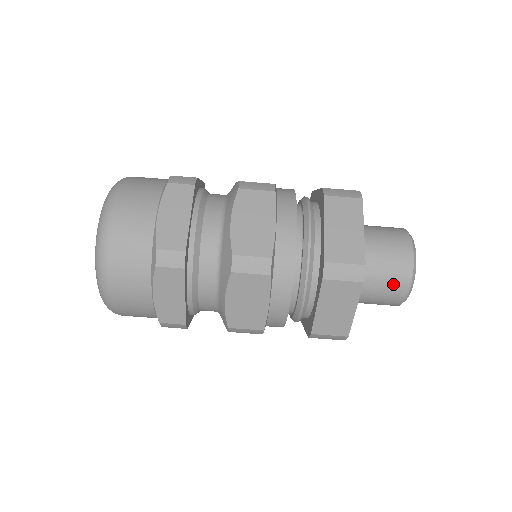
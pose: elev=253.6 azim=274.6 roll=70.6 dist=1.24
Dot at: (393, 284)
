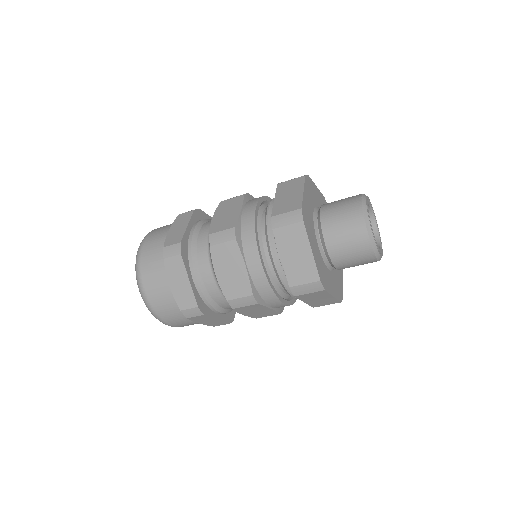
Dot at: (361, 260)
